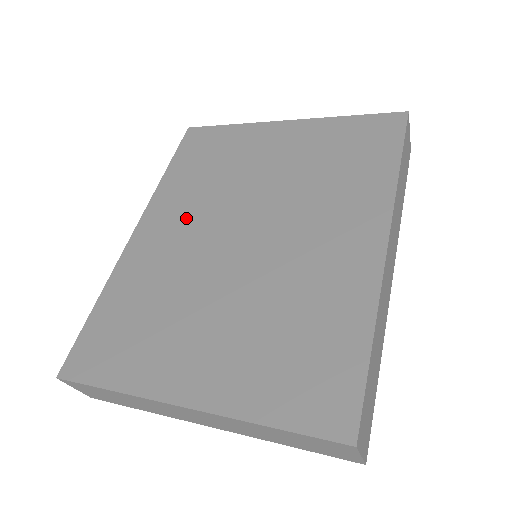
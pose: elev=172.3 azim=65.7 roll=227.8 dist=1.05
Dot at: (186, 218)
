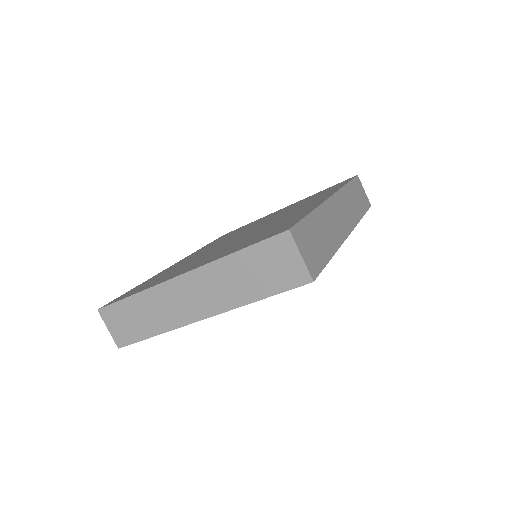
Dot at: (210, 247)
